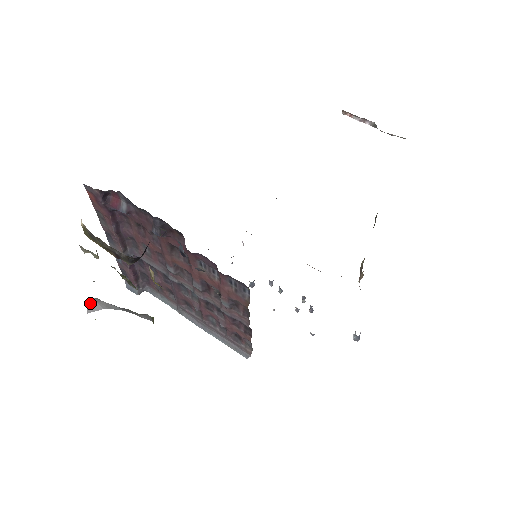
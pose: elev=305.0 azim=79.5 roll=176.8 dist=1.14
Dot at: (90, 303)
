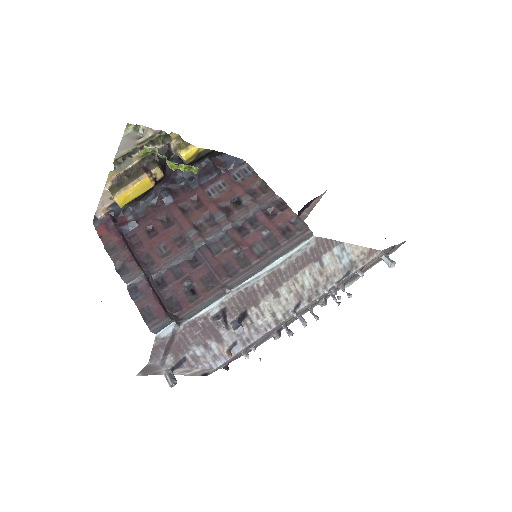
Dot at: occluded
